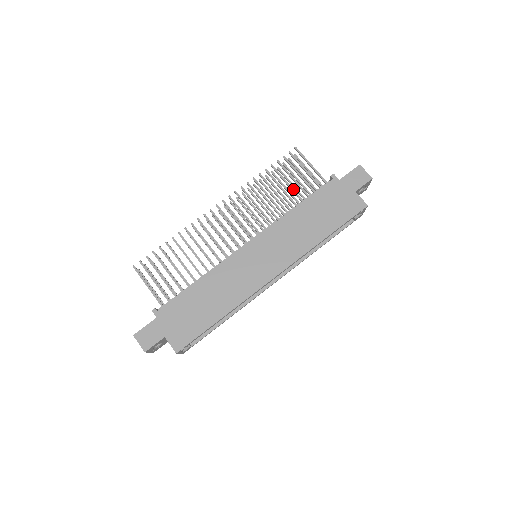
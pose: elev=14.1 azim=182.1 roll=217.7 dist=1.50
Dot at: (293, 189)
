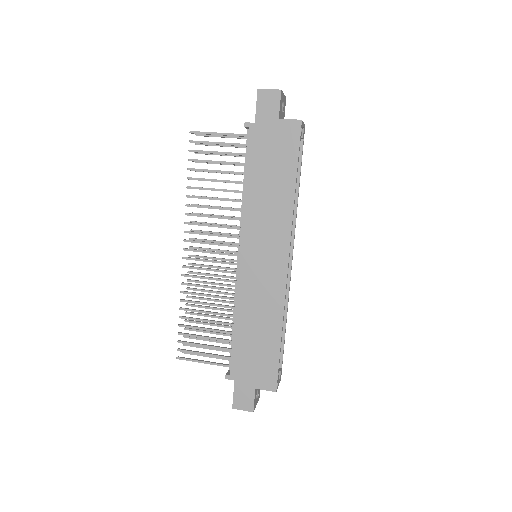
Dot at: (226, 171)
